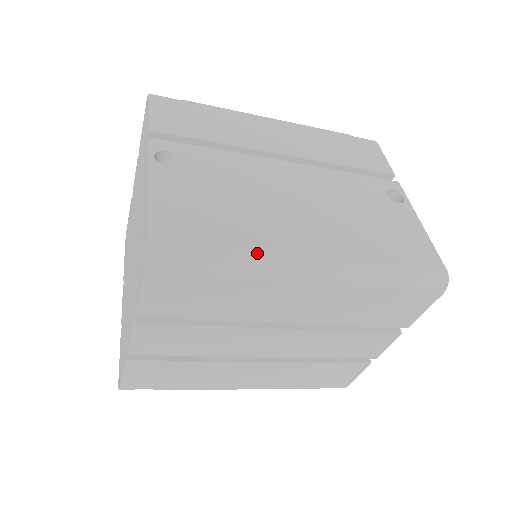
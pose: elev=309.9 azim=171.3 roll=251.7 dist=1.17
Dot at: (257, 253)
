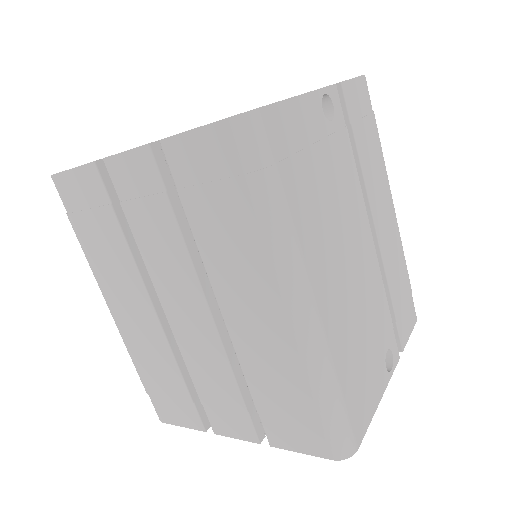
Dot at: (294, 234)
